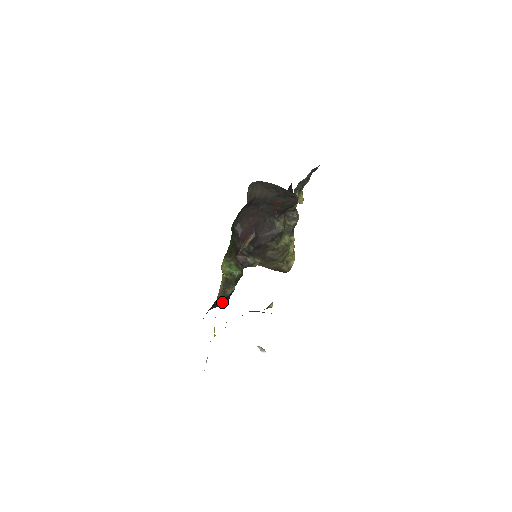
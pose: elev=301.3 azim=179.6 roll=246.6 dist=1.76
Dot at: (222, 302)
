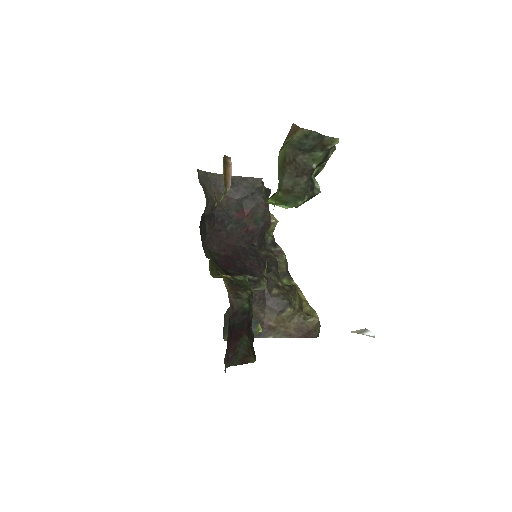
Dot at: (244, 343)
